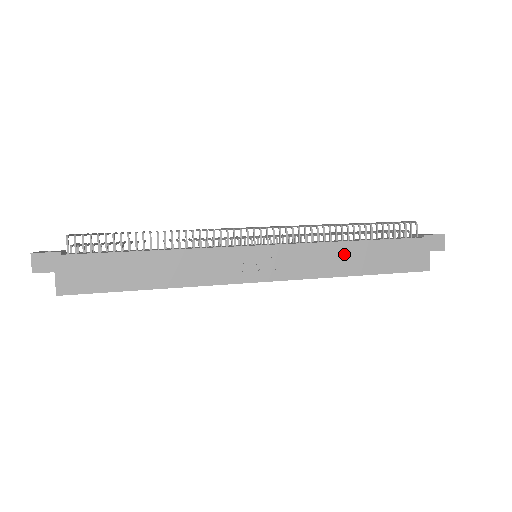
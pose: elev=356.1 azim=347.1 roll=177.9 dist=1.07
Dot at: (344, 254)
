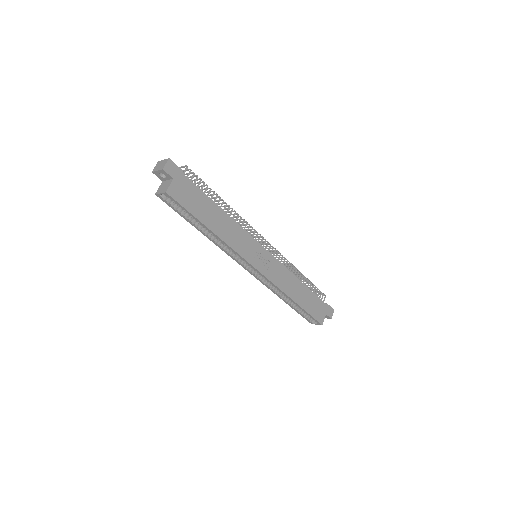
Dot at: (296, 286)
